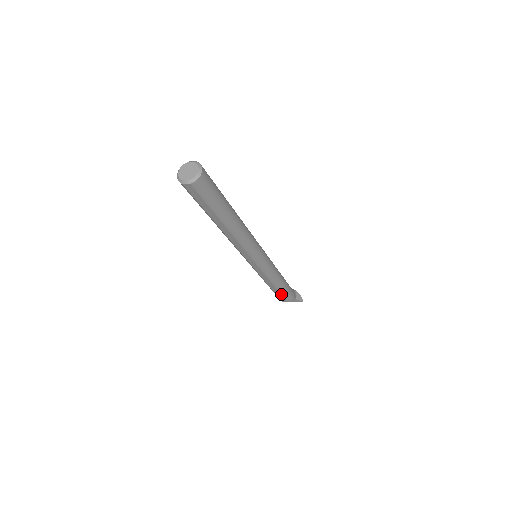
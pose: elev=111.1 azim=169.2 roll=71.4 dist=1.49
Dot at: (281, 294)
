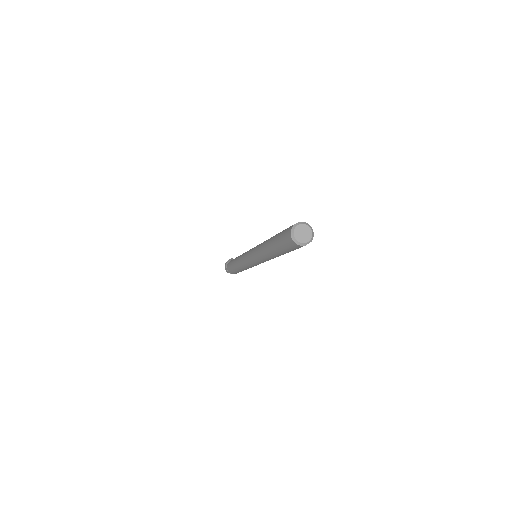
Dot at: occluded
